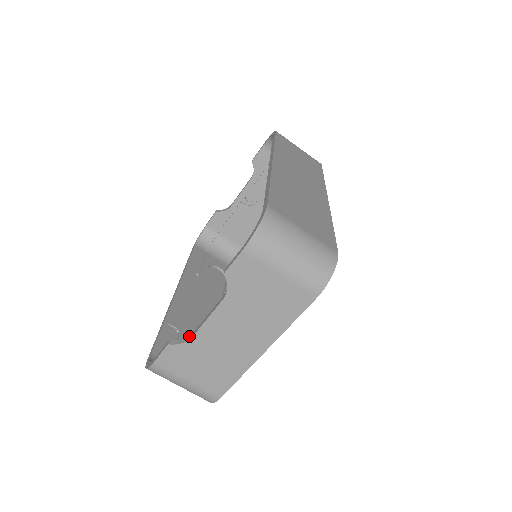
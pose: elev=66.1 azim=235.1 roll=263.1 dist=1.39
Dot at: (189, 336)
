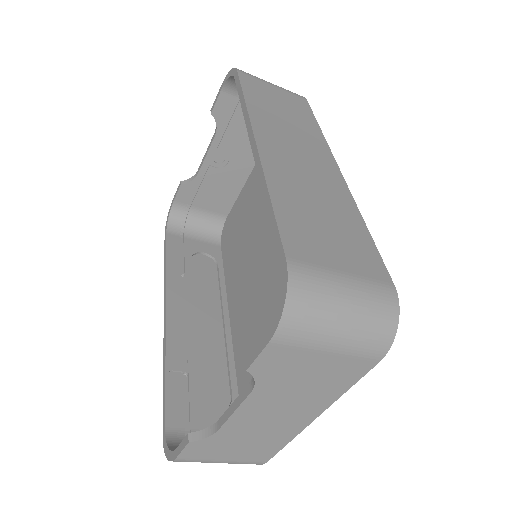
Dot at: (213, 426)
